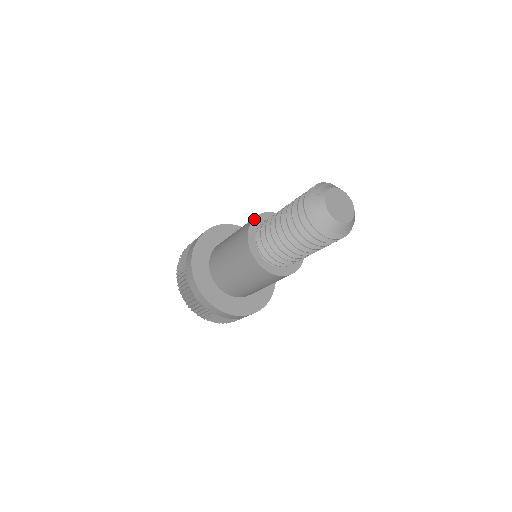
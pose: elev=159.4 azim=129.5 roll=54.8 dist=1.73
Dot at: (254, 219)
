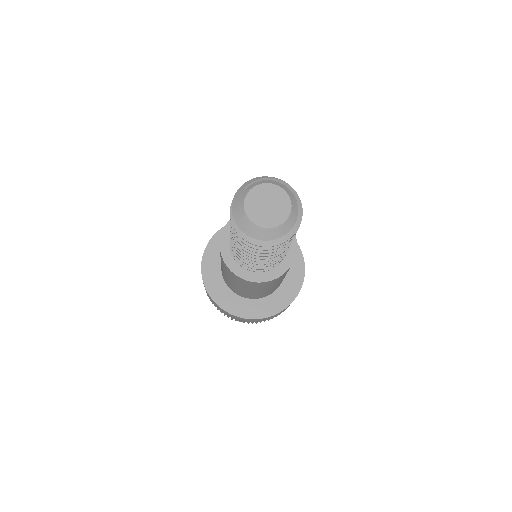
Dot at: occluded
